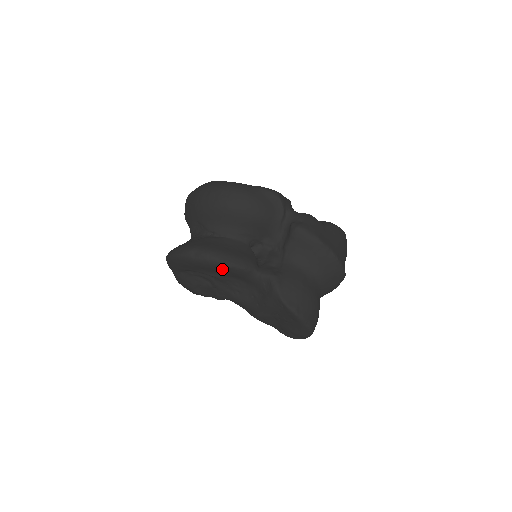
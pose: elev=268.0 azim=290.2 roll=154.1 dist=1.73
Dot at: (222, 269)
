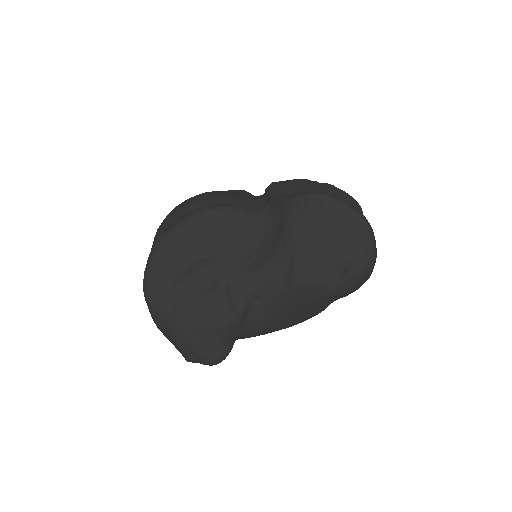
Dot at: (210, 221)
